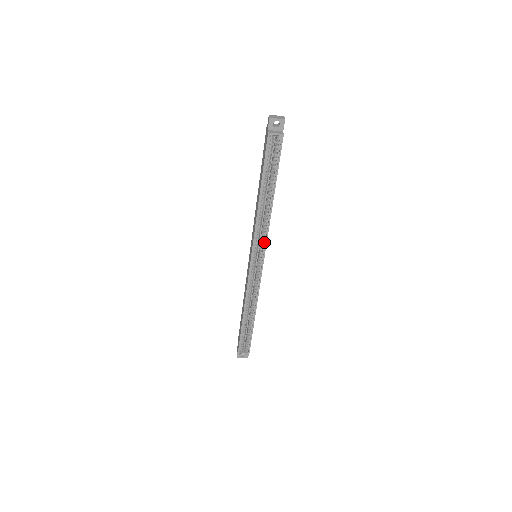
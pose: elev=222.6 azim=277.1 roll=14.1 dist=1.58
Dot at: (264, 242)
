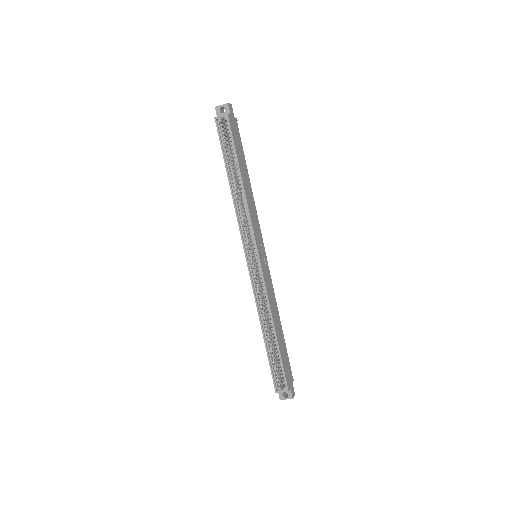
Dot at: (252, 232)
